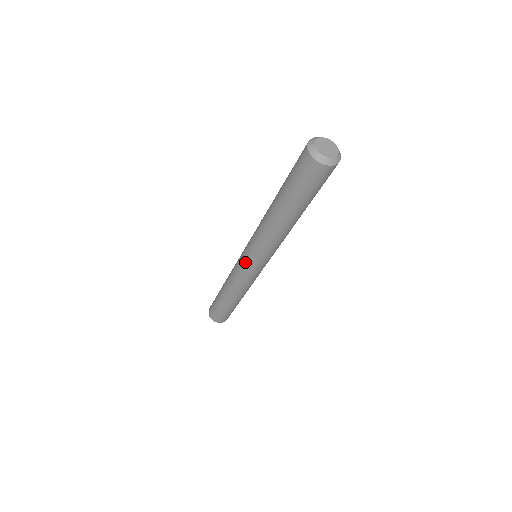
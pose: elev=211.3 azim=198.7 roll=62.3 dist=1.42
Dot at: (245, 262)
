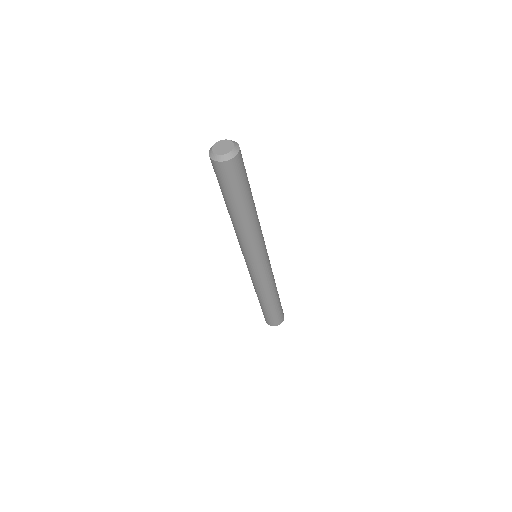
Dot at: occluded
